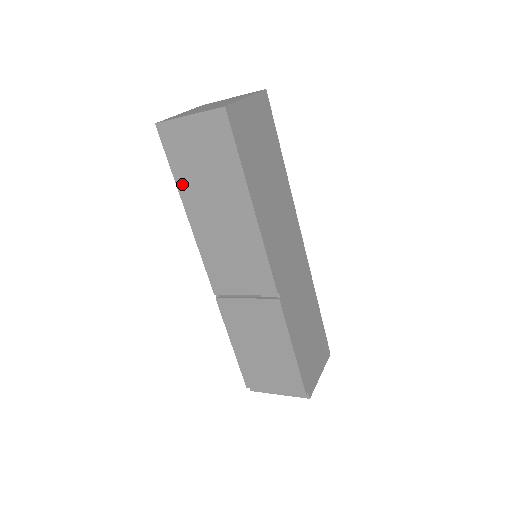
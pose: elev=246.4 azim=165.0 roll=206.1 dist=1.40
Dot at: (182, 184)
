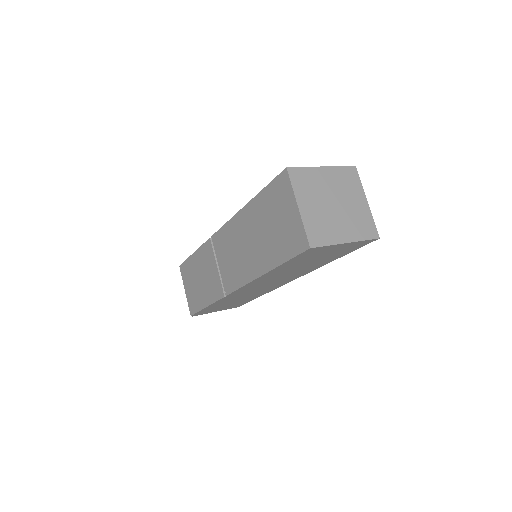
Dot at: (258, 201)
